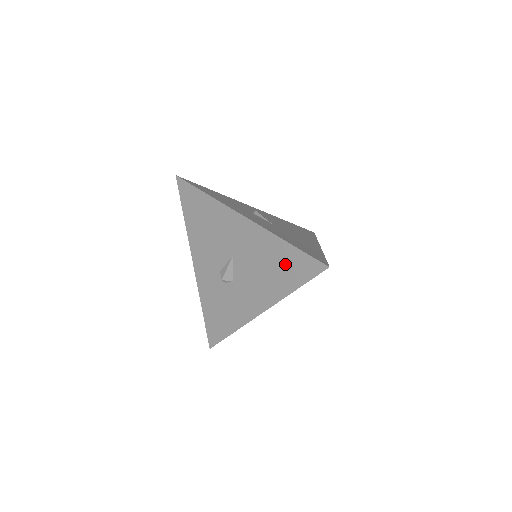
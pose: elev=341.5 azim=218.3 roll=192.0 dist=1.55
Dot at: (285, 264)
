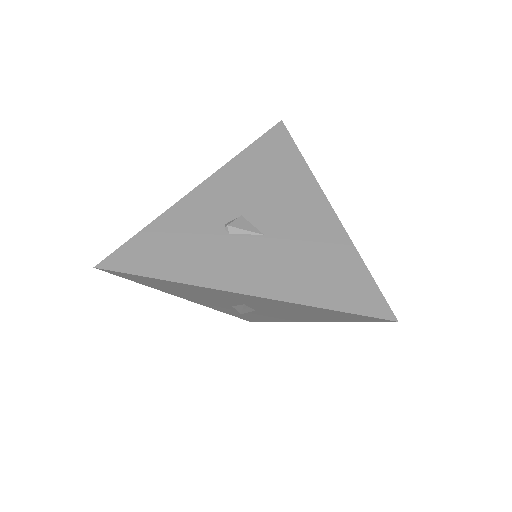
Dot at: (328, 315)
